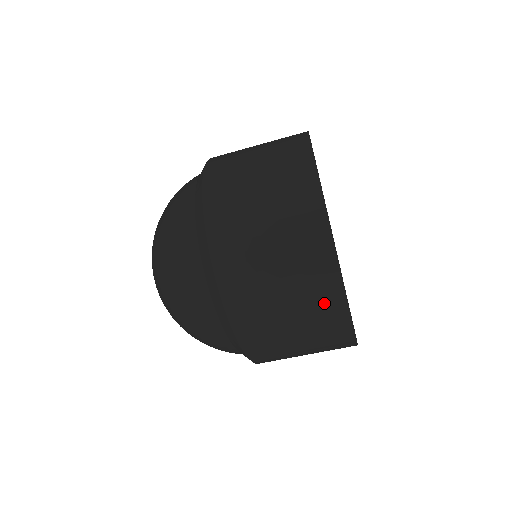
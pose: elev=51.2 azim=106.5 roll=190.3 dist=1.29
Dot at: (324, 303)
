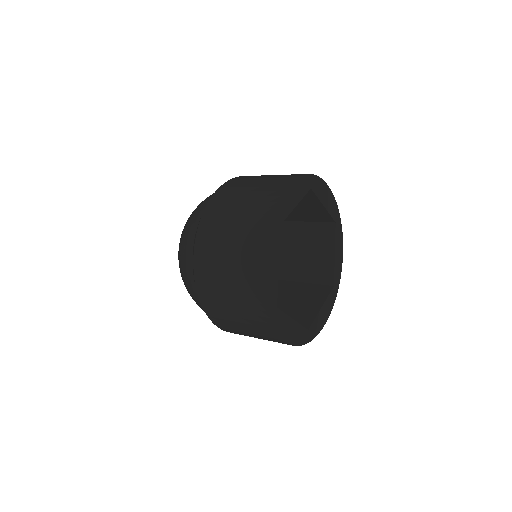
Dot at: occluded
